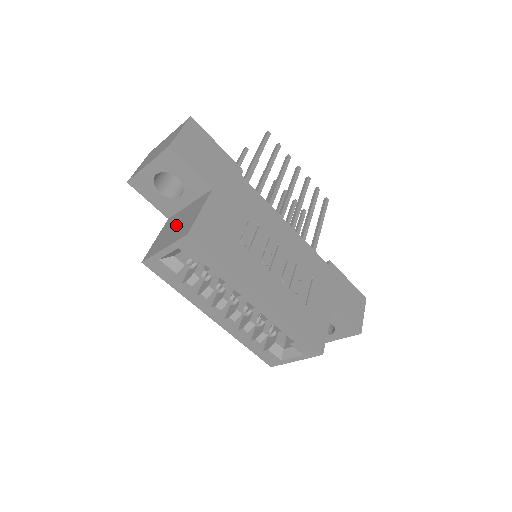
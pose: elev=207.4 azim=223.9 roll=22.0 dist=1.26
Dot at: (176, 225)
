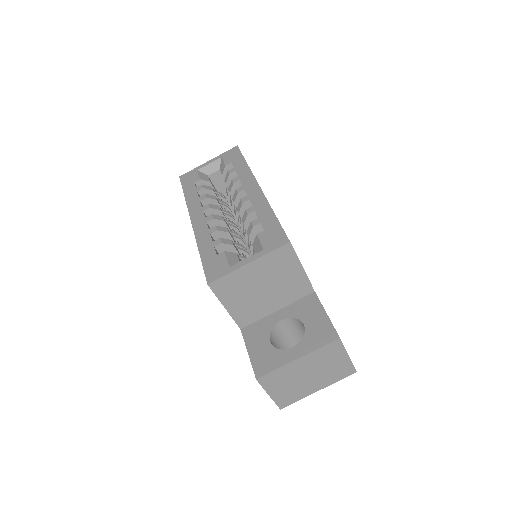
Dot at: occluded
